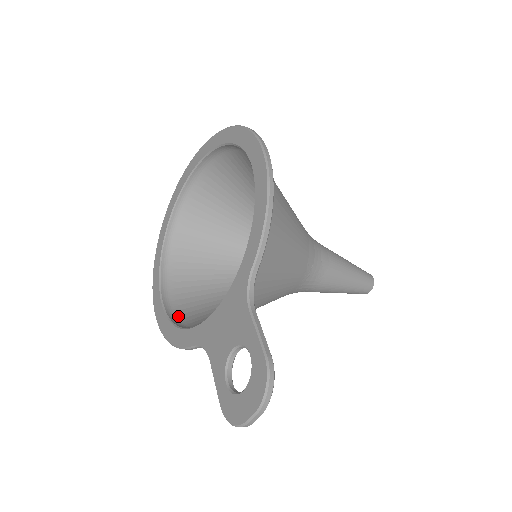
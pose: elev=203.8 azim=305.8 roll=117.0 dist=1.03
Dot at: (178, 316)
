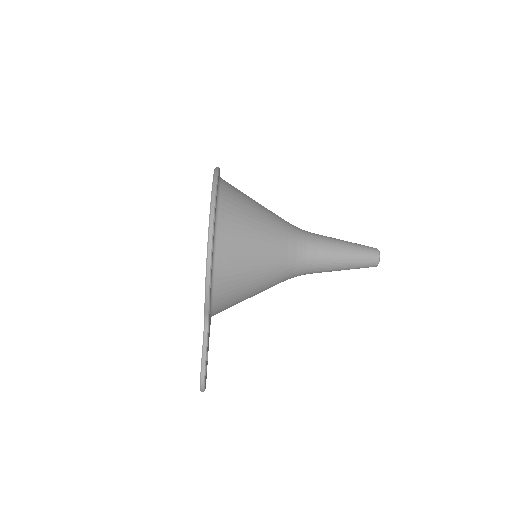
Dot at: occluded
